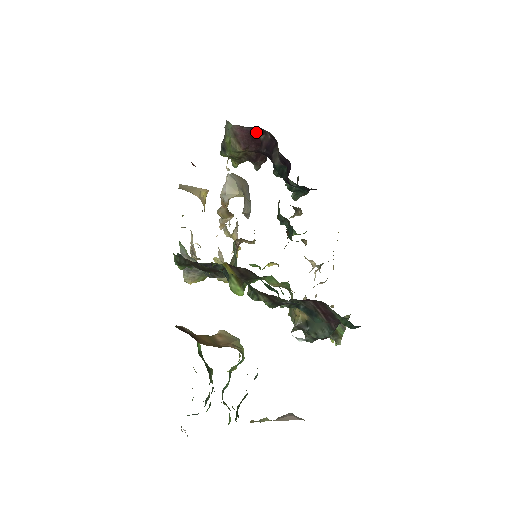
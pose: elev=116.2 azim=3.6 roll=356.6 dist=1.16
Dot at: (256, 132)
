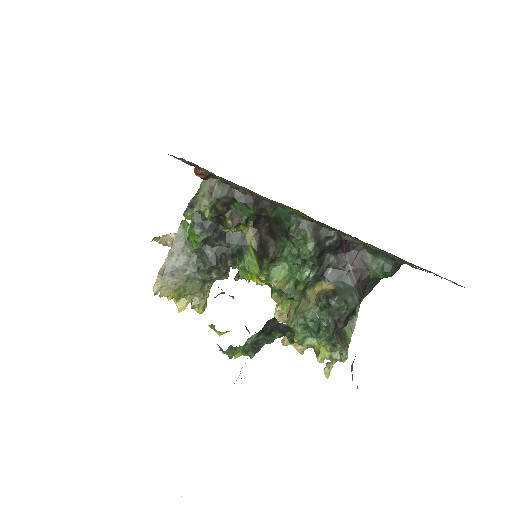
Dot at: occluded
